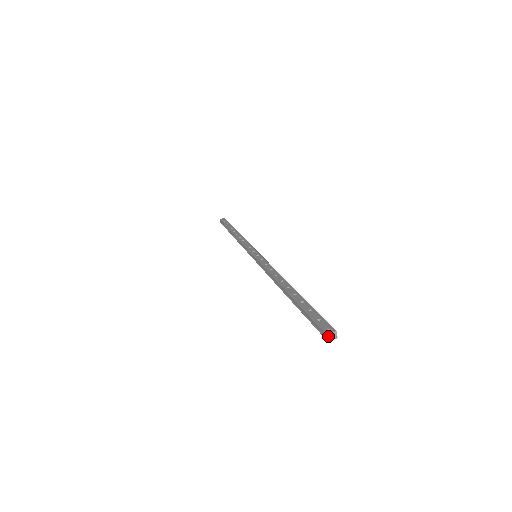
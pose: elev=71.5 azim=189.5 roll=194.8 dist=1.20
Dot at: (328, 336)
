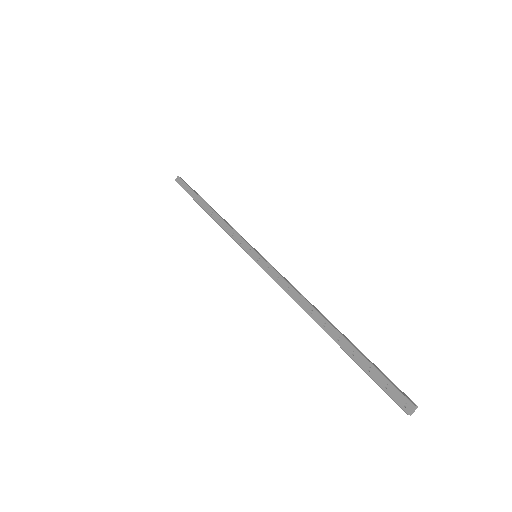
Dot at: (410, 414)
